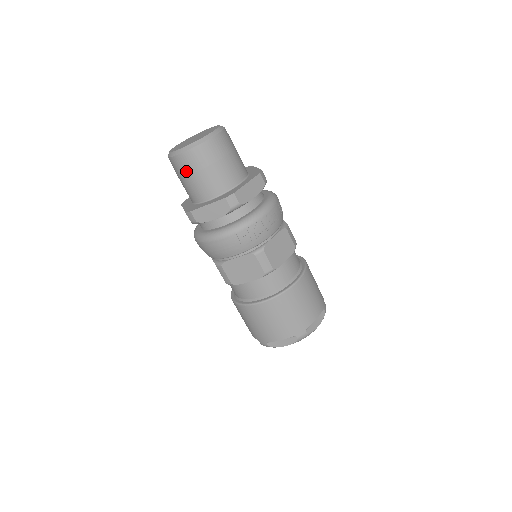
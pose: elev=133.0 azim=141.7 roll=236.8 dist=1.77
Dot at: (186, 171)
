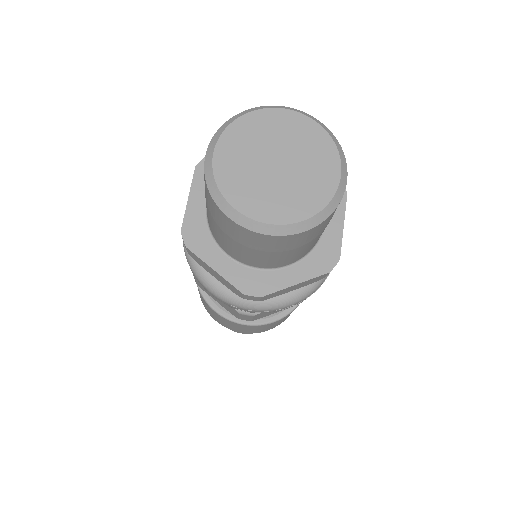
Dot at: (215, 218)
